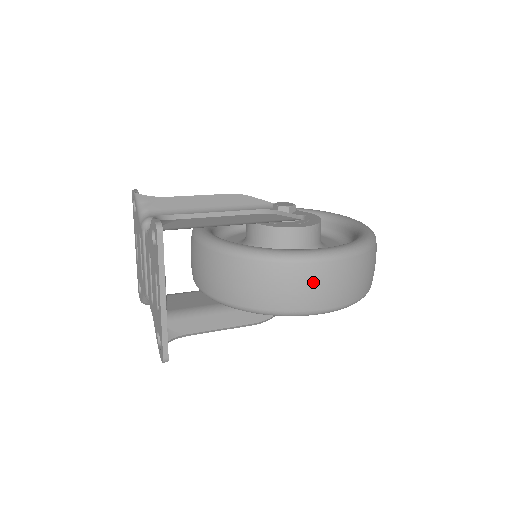
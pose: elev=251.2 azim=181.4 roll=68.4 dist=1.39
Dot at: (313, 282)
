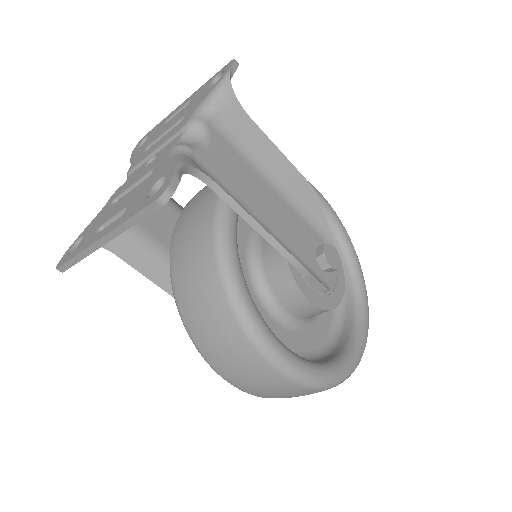
Dot at: (248, 369)
